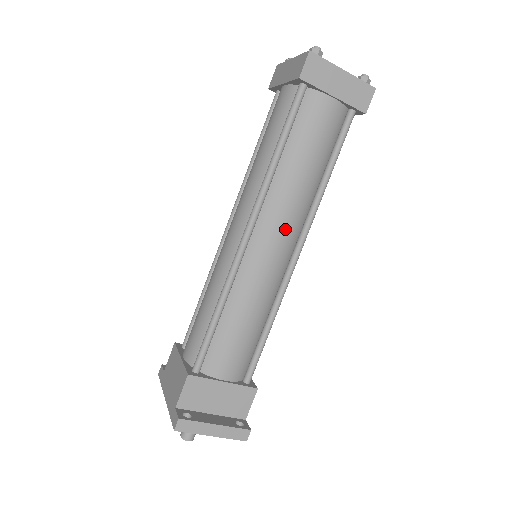
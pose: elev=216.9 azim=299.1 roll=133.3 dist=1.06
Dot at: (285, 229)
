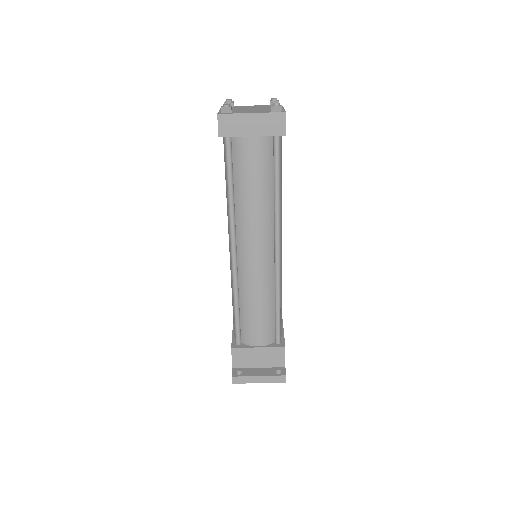
Dot at: (258, 241)
